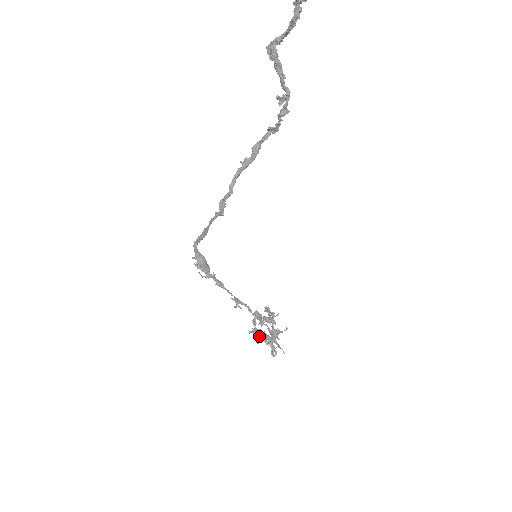
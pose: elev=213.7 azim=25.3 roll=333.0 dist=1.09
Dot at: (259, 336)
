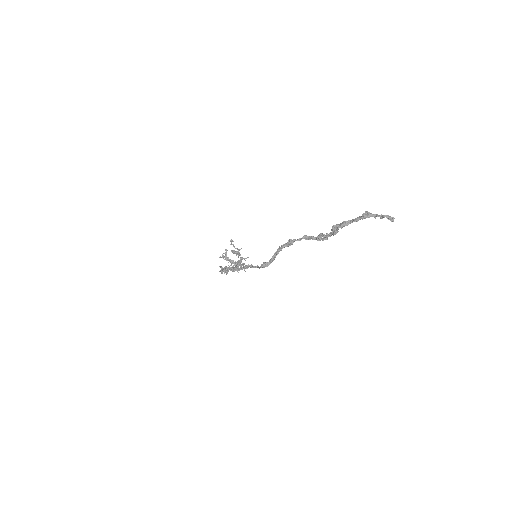
Dot at: occluded
